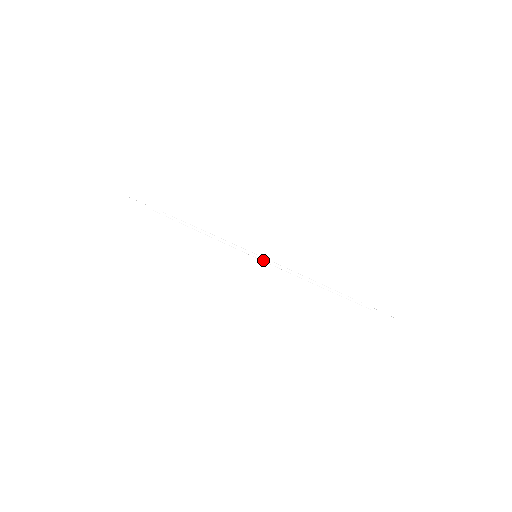
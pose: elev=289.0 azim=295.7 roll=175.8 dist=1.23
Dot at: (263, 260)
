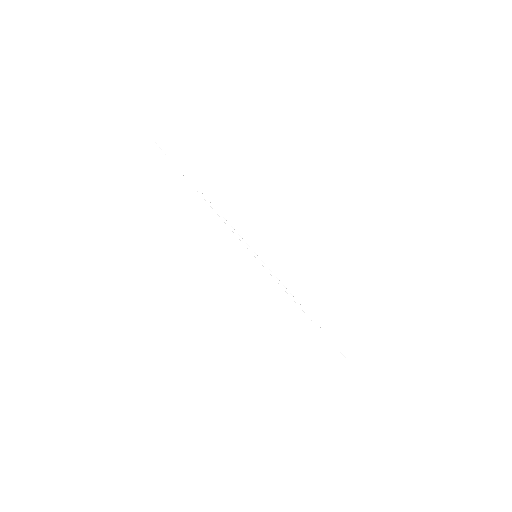
Dot at: (260, 262)
